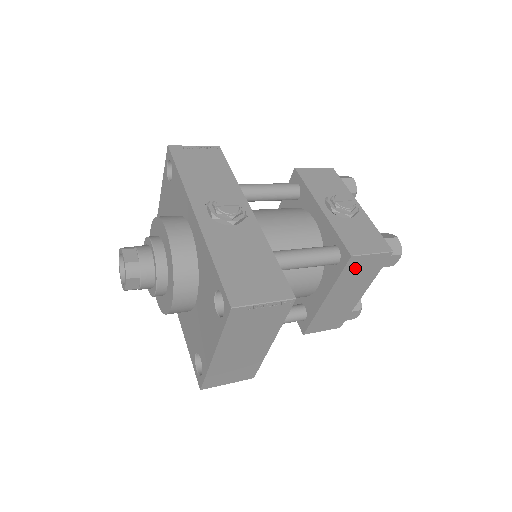
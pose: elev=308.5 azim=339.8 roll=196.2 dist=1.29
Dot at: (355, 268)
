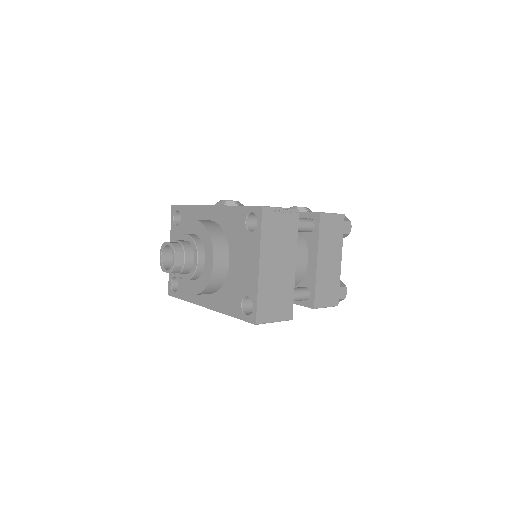
Dot at: (326, 227)
